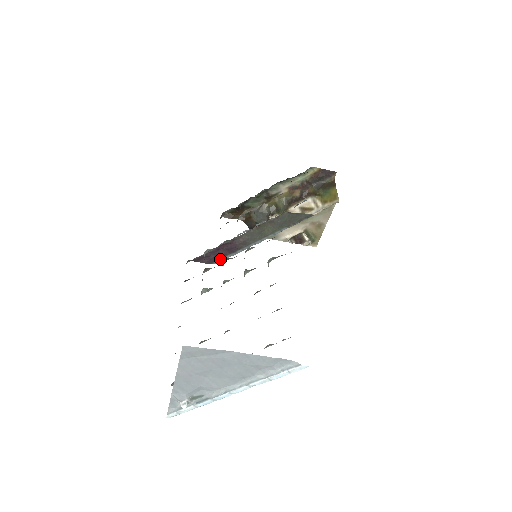
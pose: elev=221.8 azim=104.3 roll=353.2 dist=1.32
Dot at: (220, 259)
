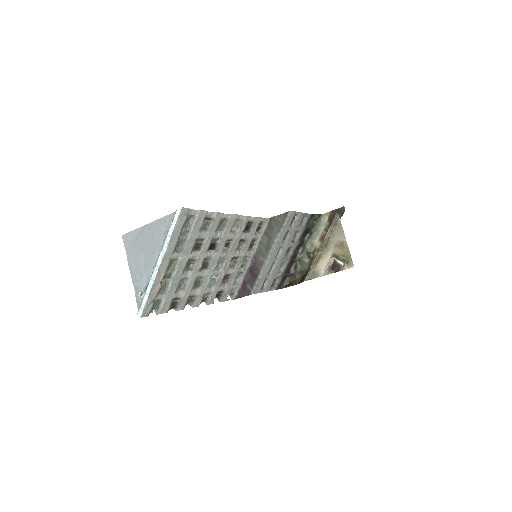
Dot at: (253, 287)
